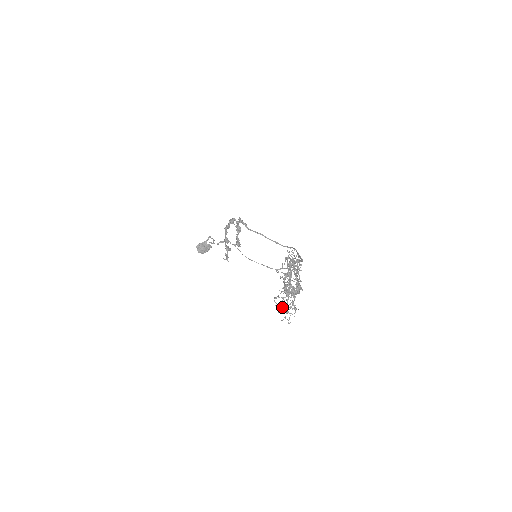
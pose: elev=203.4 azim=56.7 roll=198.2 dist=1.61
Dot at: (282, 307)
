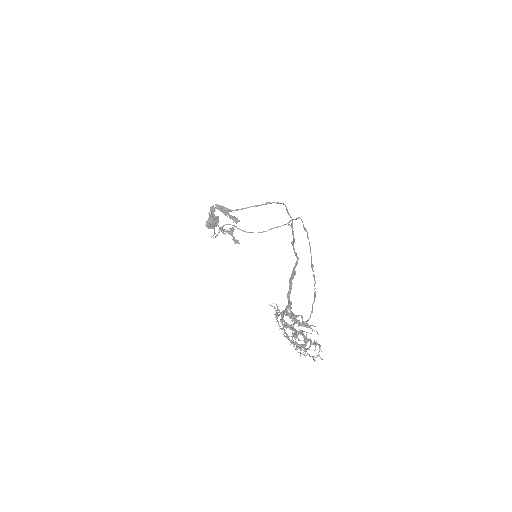
Dot at: occluded
